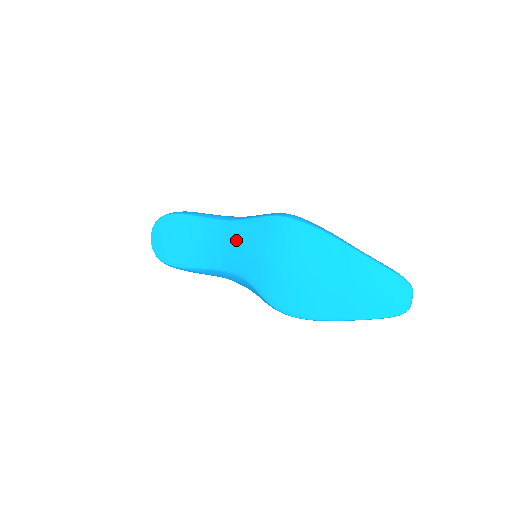
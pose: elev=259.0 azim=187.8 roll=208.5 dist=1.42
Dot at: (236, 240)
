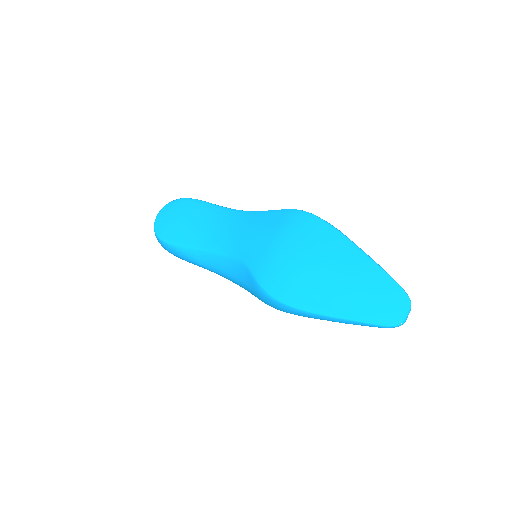
Dot at: (248, 226)
